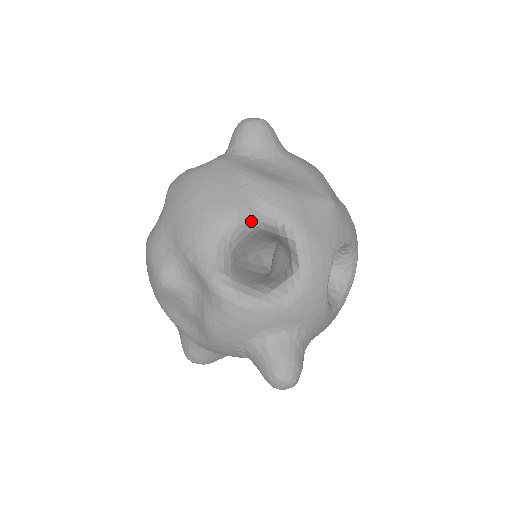
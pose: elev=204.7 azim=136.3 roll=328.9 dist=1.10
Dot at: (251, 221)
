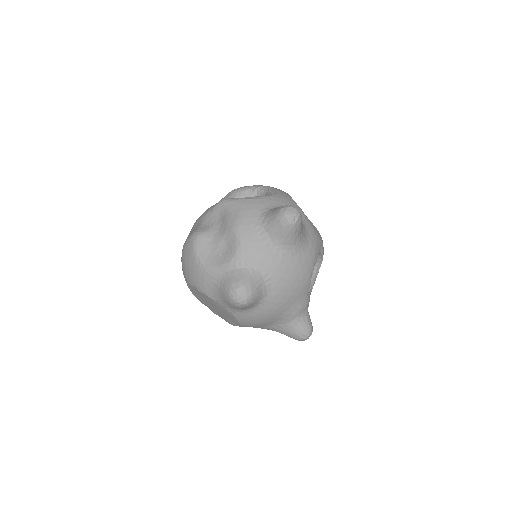
Dot at: (236, 195)
